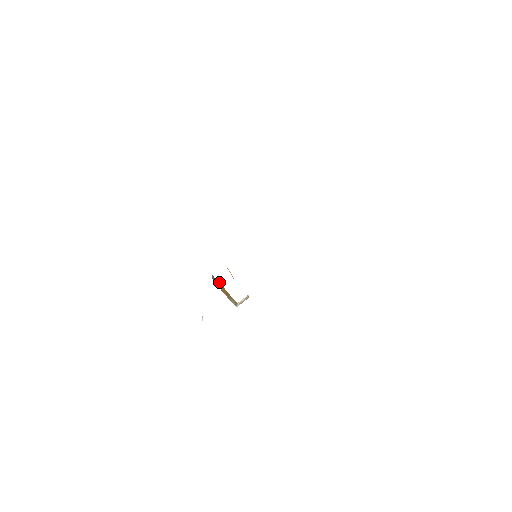
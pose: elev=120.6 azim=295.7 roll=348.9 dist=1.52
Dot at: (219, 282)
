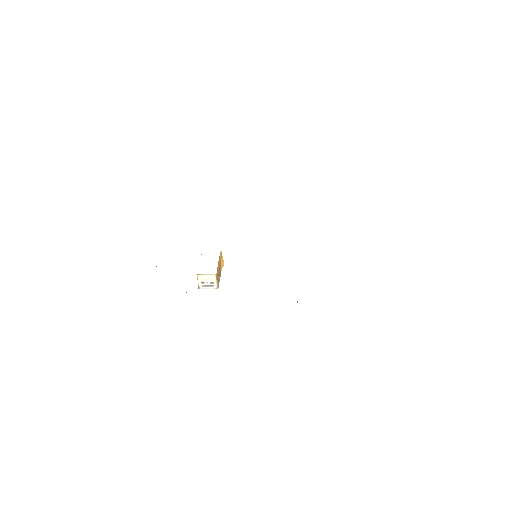
Dot at: occluded
